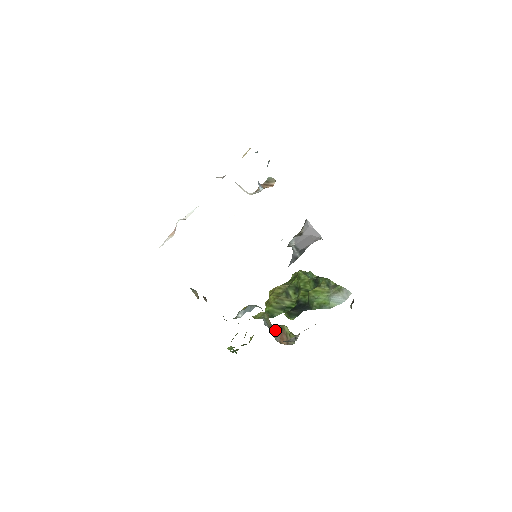
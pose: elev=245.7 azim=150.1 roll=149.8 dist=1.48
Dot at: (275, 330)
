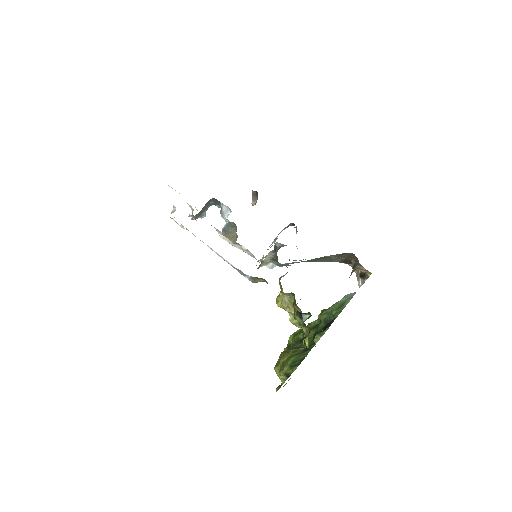
Dot at: occluded
